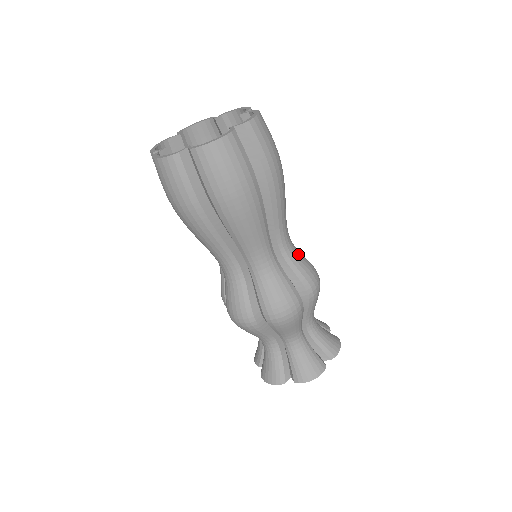
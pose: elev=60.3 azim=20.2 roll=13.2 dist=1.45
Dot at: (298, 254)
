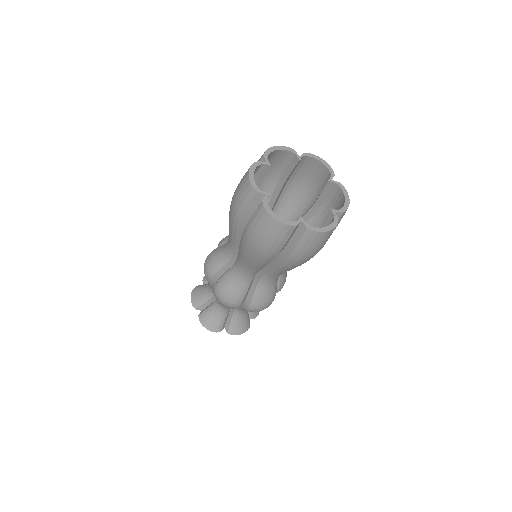
Dot at: occluded
